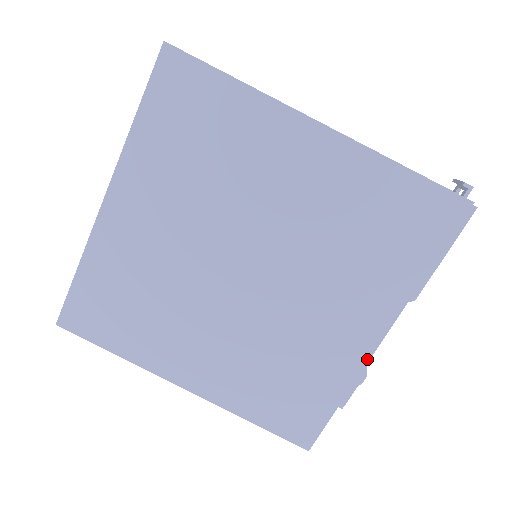
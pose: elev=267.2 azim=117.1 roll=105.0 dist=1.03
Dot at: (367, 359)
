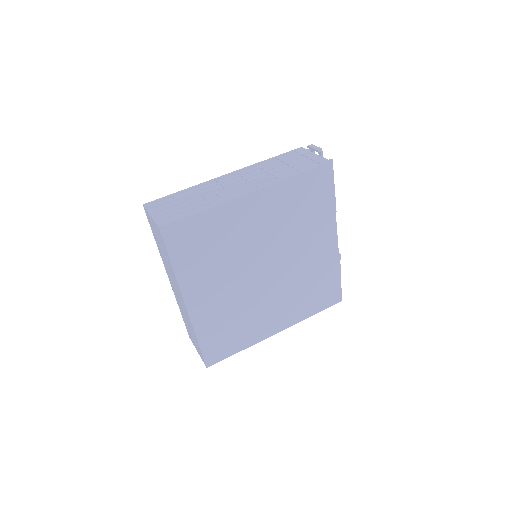
Dot at: (337, 250)
